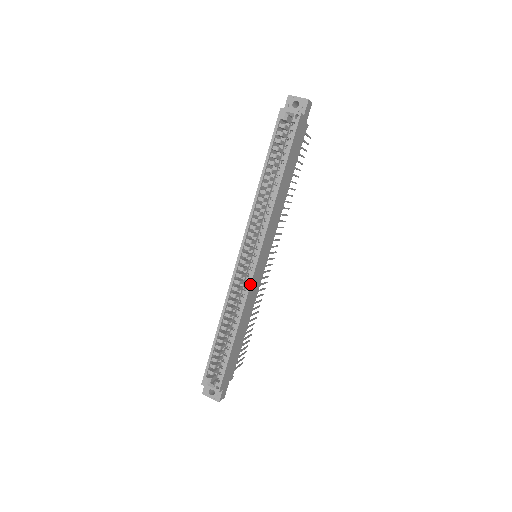
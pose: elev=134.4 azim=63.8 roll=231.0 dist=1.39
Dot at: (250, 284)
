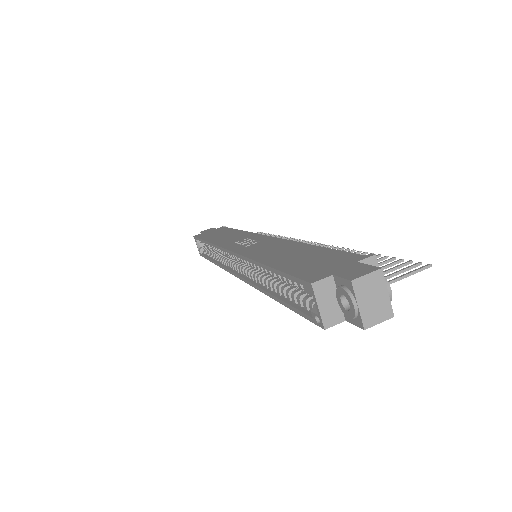
Dot at: (227, 271)
